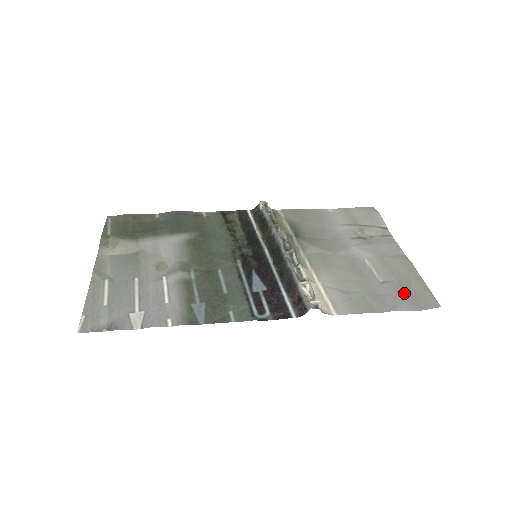
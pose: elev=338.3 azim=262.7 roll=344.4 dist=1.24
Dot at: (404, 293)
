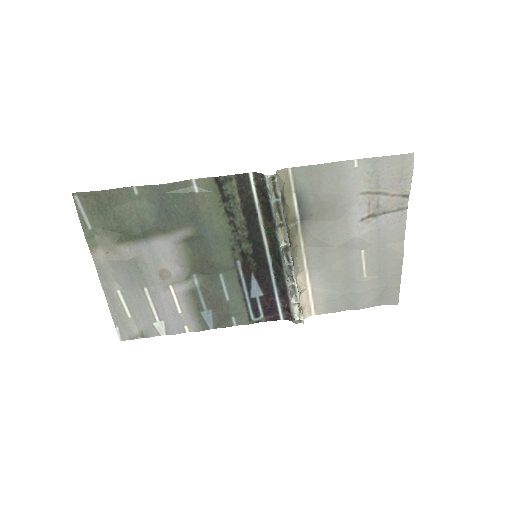
Dot at: (377, 291)
